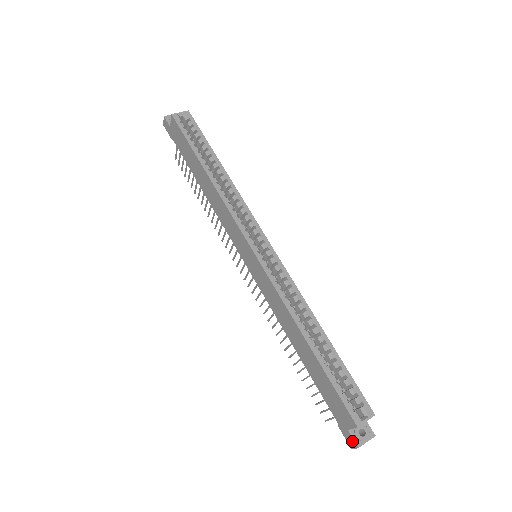
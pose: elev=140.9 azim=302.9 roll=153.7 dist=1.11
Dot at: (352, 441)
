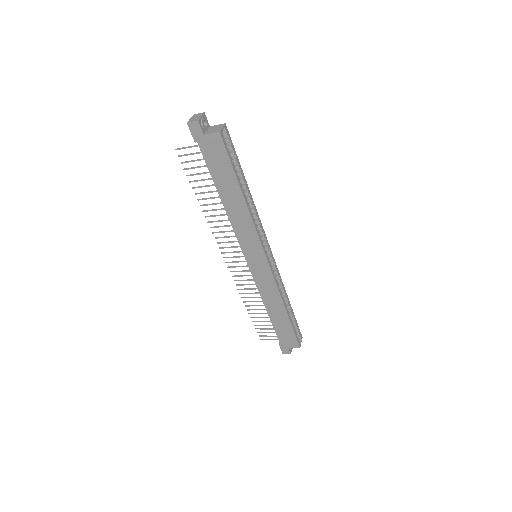
Dot at: (288, 352)
